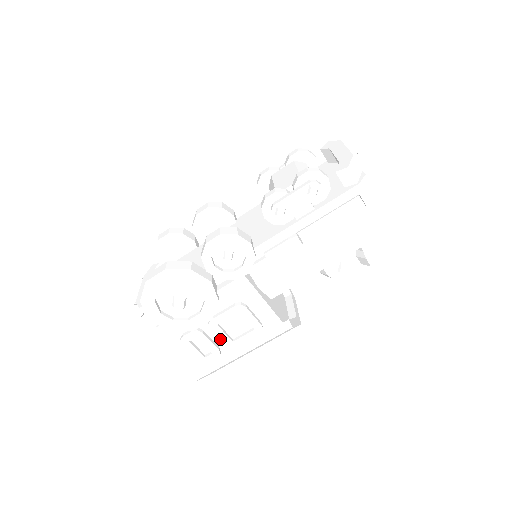
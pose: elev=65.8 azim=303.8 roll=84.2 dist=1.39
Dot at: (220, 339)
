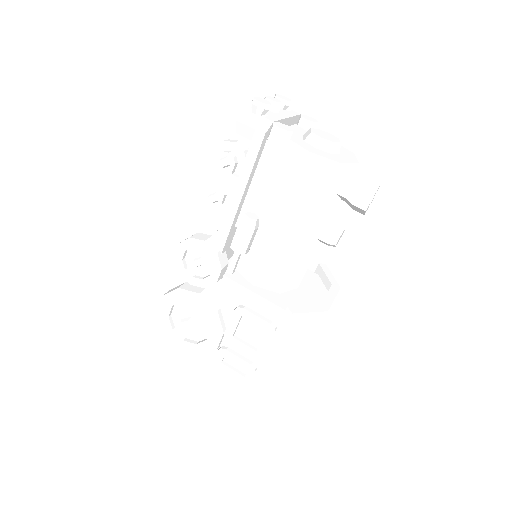
Dot at: (244, 352)
